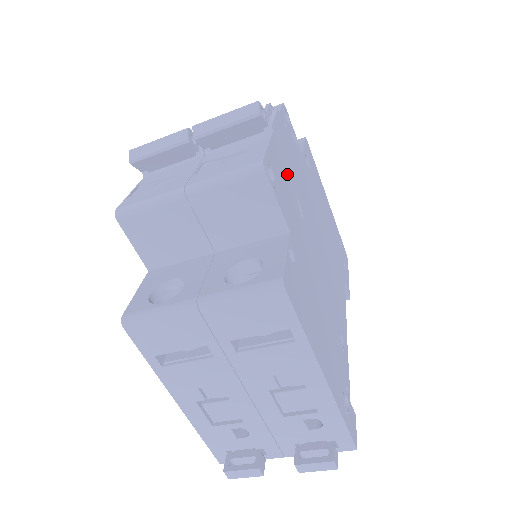
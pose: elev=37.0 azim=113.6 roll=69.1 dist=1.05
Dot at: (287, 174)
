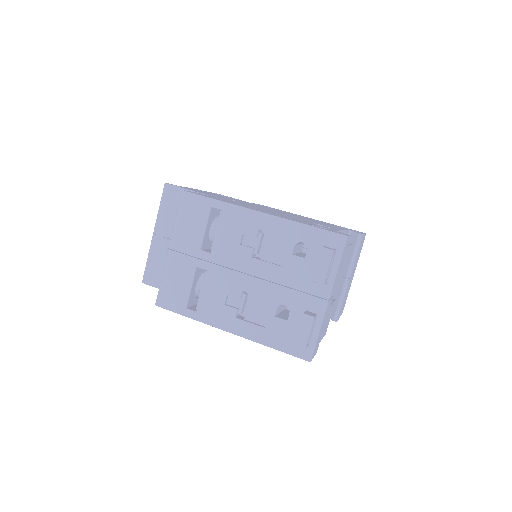
Dot at: occluded
